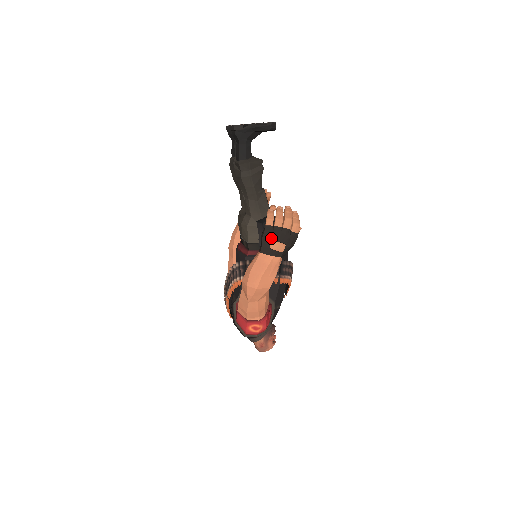
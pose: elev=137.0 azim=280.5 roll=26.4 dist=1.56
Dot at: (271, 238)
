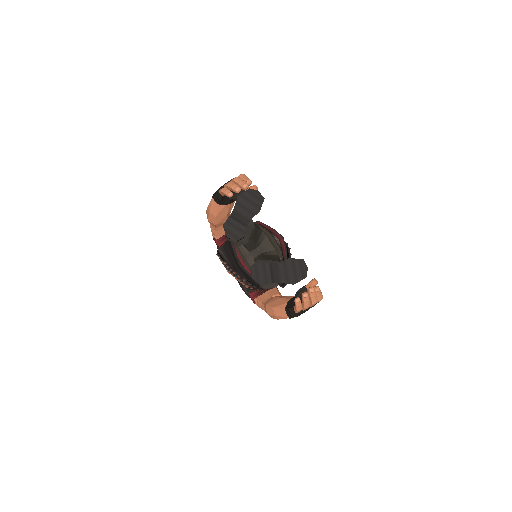
Dot at: (300, 314)
